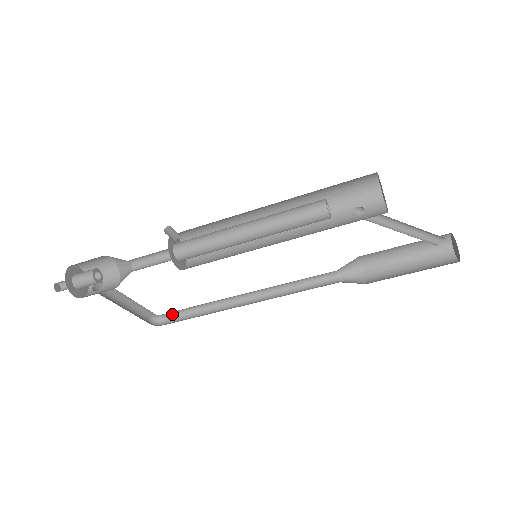
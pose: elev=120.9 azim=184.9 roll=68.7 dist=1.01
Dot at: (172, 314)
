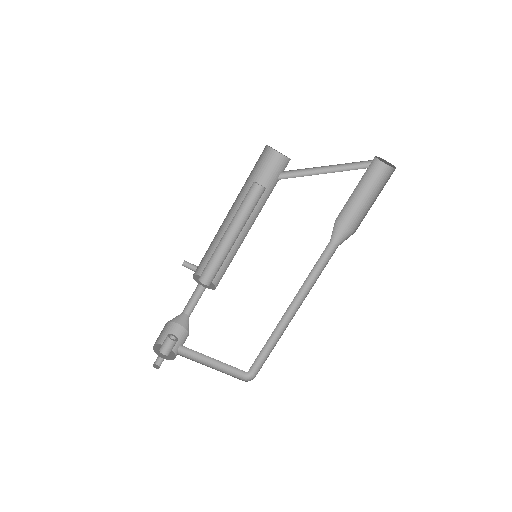
Dot at: (257, 366)
